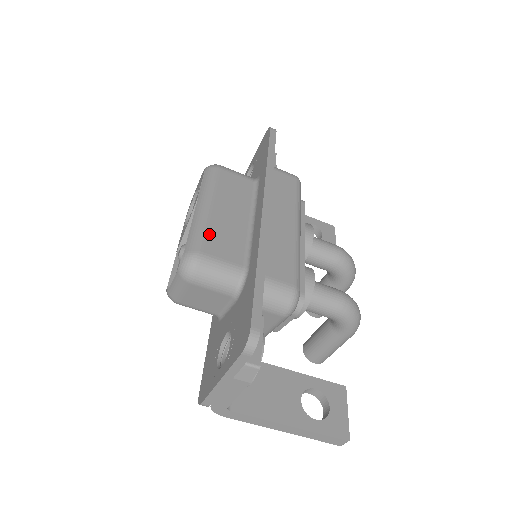
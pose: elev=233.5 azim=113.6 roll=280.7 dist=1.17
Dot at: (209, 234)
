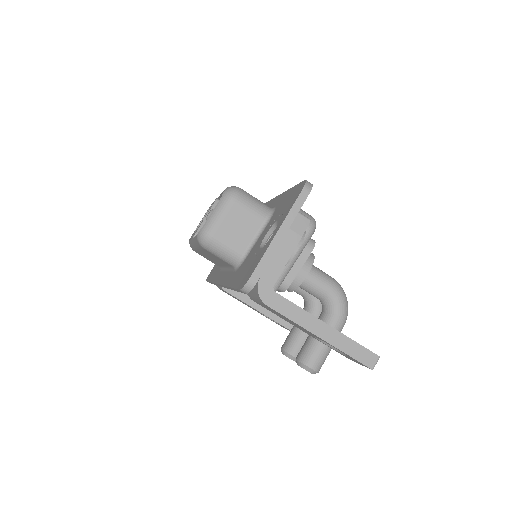
Dot at: occluded
